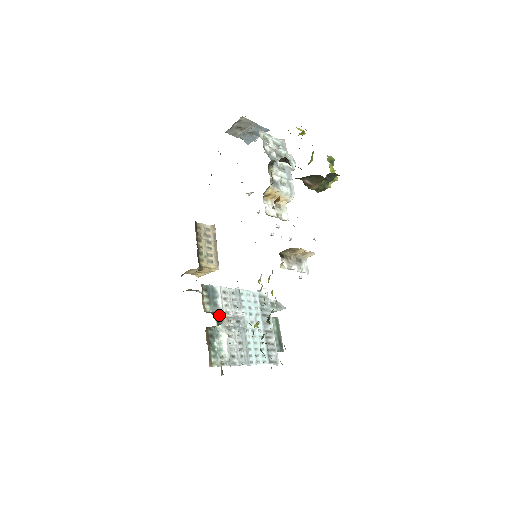
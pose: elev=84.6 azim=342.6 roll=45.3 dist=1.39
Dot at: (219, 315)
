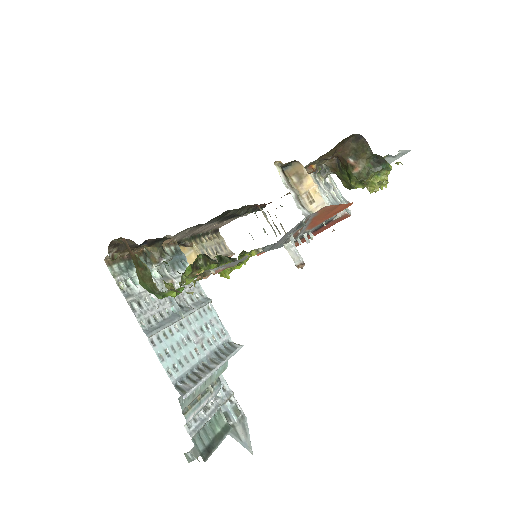
Dot at: (168, 254)
